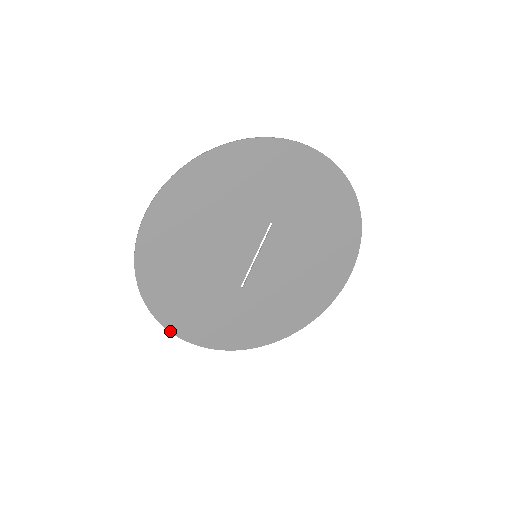
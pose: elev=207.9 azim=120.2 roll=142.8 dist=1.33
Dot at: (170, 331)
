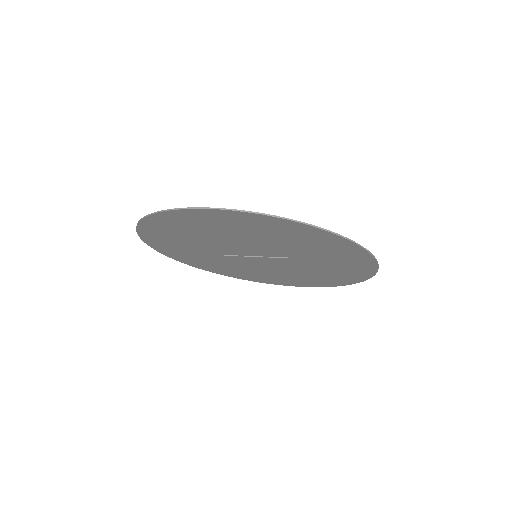
Dot at: (139, 236)
